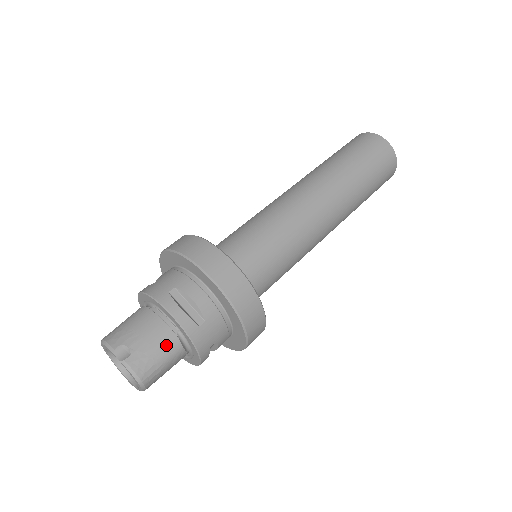
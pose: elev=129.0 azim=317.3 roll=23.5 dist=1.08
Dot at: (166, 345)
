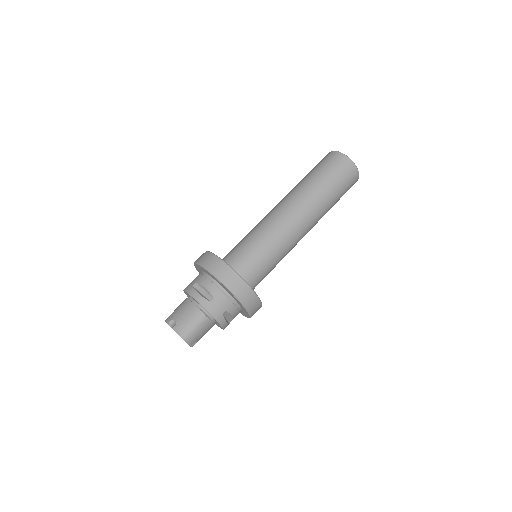
Dot at: (195, 316)
